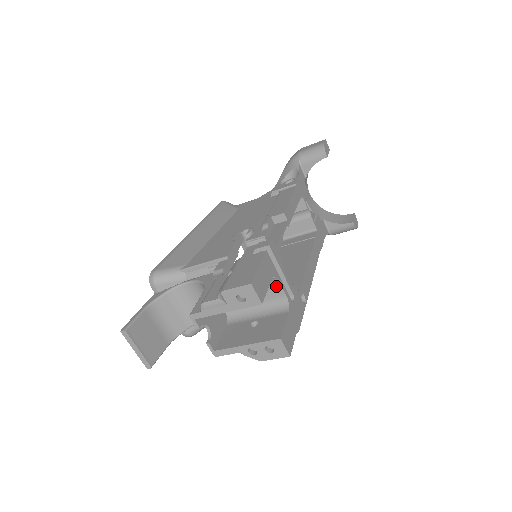
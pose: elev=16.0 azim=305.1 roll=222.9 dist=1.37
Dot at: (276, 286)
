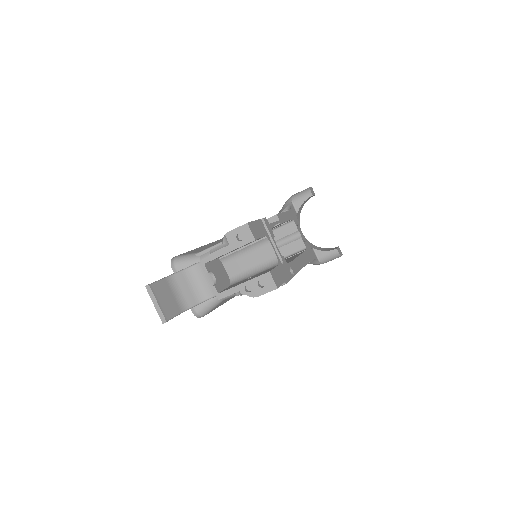
Dot at: (268, 248)
